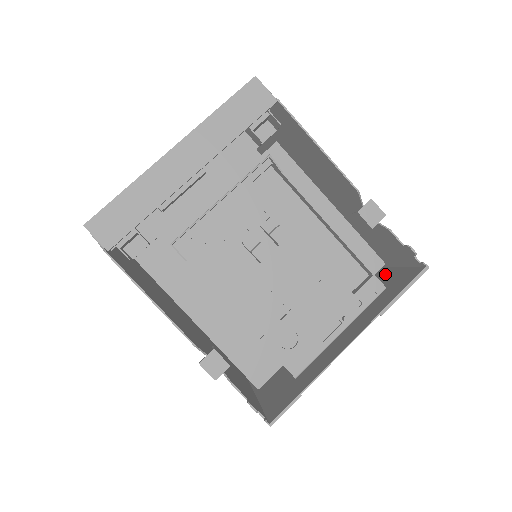
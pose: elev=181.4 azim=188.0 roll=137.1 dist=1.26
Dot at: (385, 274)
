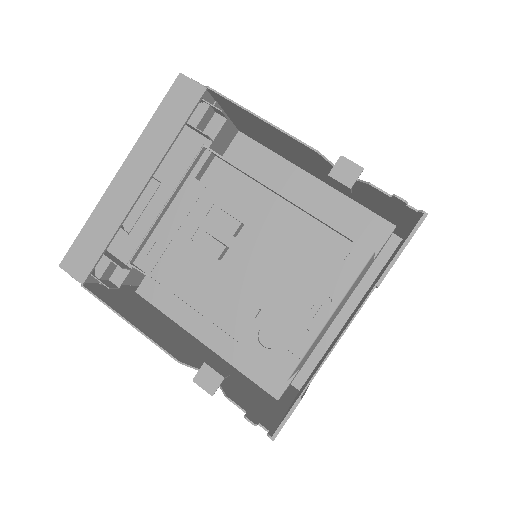
Dot at: occluded
